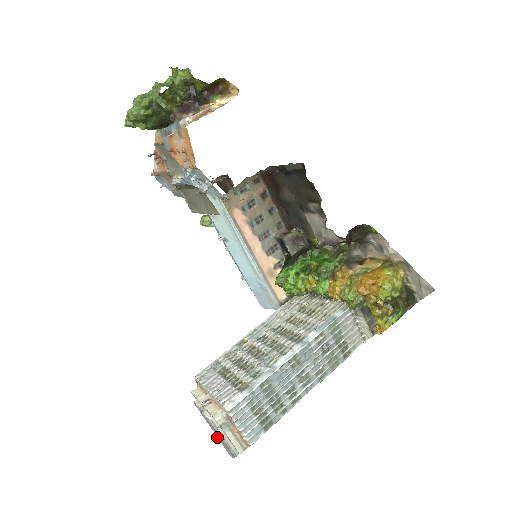
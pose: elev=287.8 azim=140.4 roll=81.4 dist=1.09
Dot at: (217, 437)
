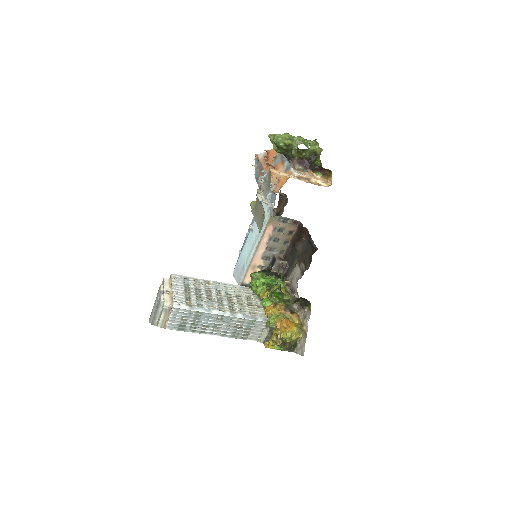
Dot at: (153, 308)
